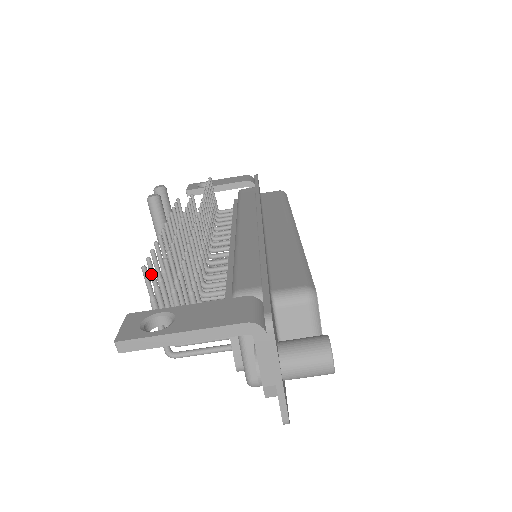
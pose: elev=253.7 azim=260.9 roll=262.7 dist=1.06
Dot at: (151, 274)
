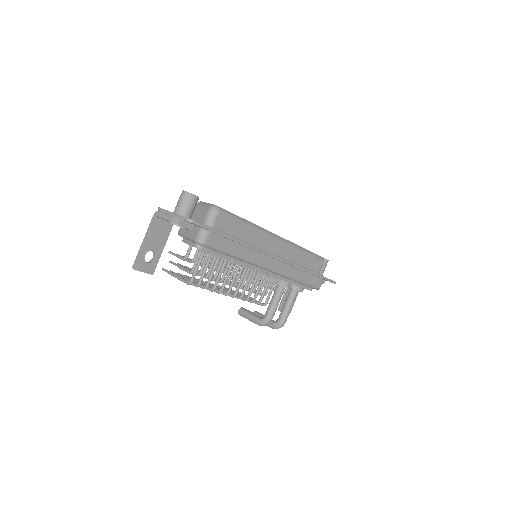
Dot at: occluded
